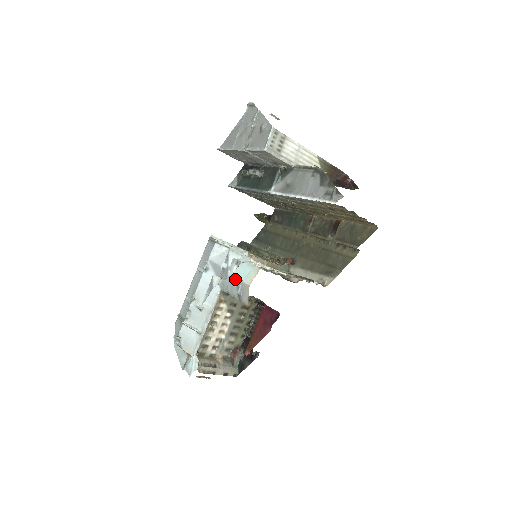
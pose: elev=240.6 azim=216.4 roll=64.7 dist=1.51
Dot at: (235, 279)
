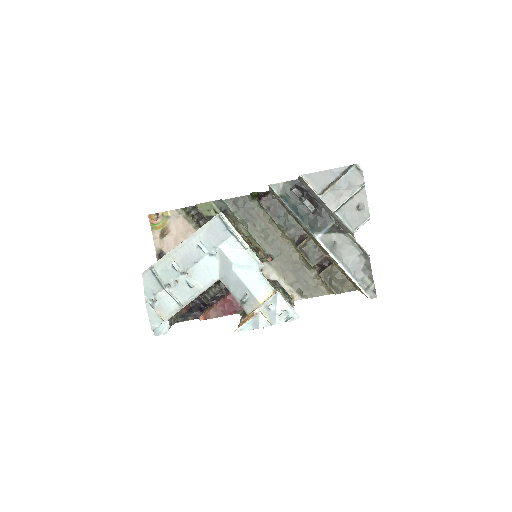
Dot at: (246, 287)
